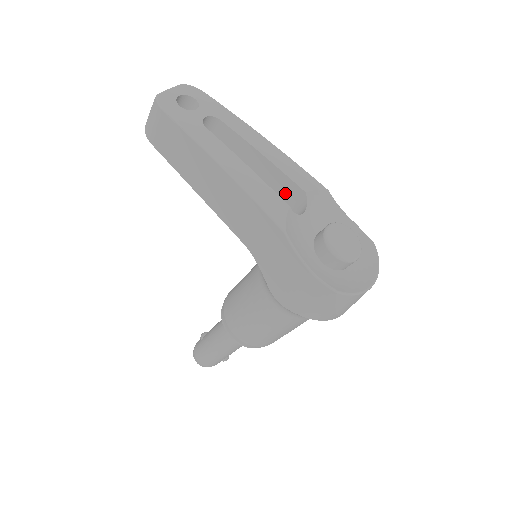
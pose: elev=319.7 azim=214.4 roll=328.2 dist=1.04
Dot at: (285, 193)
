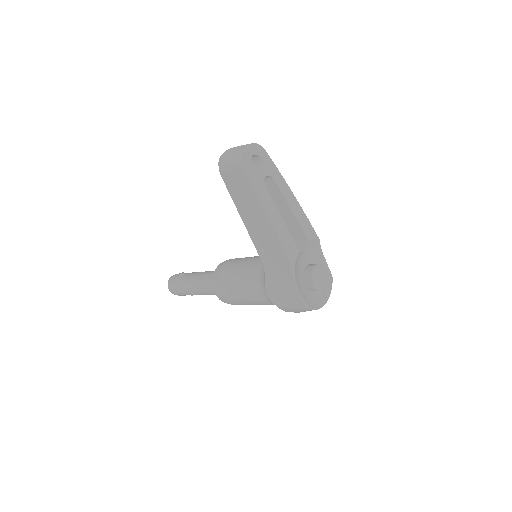
Dot at: (295, 234)
